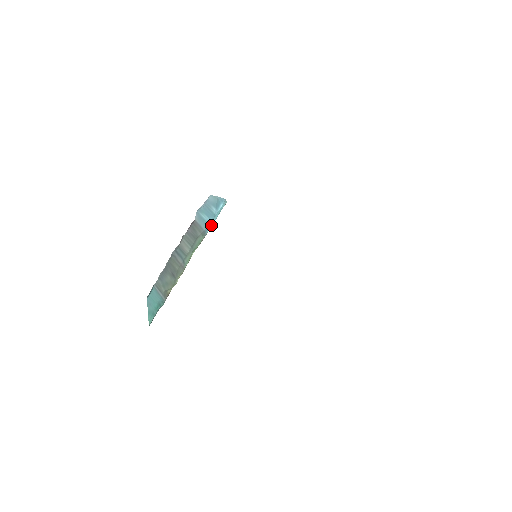
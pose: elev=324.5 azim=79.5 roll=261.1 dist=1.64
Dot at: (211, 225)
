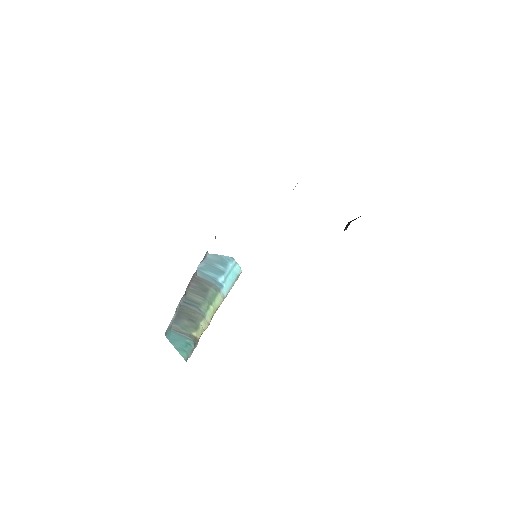
Dot at: (226, 285)
